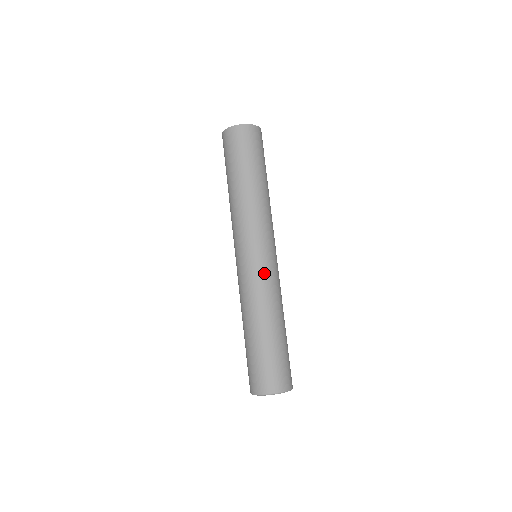
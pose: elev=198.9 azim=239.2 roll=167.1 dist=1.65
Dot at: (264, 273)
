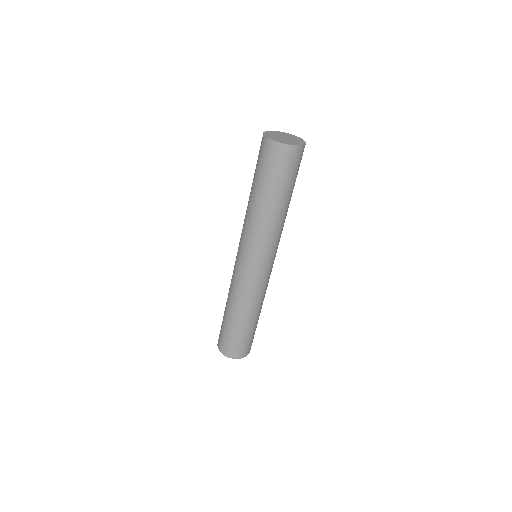
Dot at: (248, 280)
